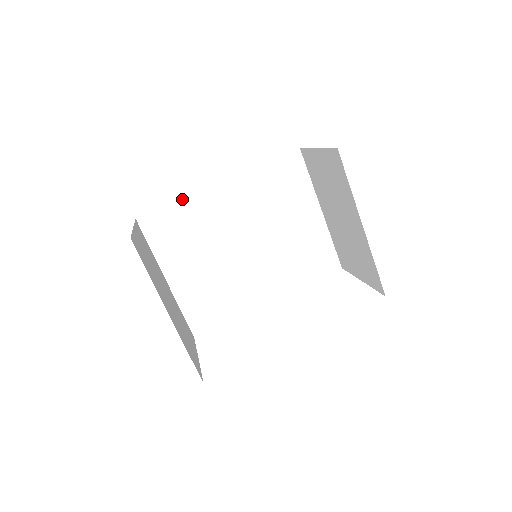
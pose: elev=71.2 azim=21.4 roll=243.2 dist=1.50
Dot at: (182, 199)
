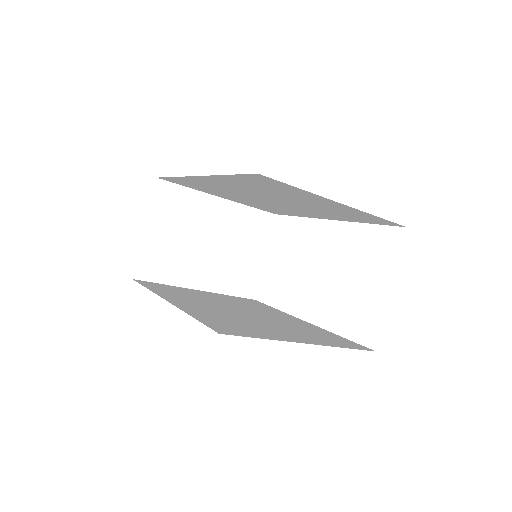
Dot at: (177, 177)
